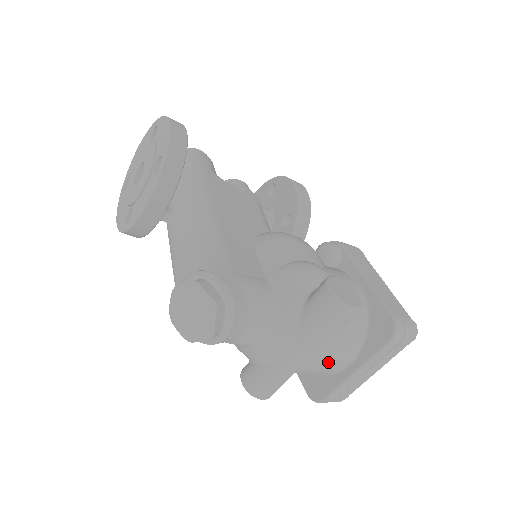
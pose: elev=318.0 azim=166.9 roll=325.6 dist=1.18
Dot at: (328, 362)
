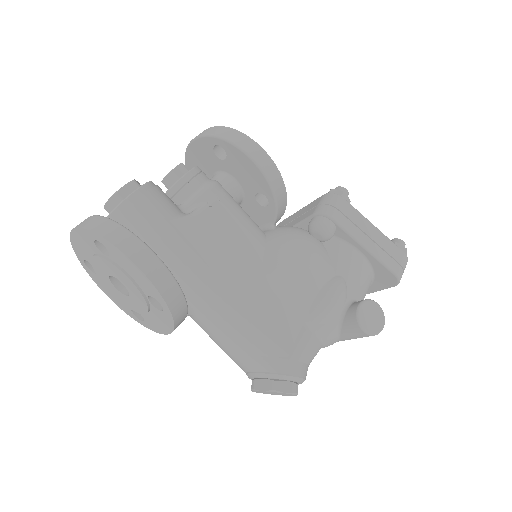
Dot at: occluded
